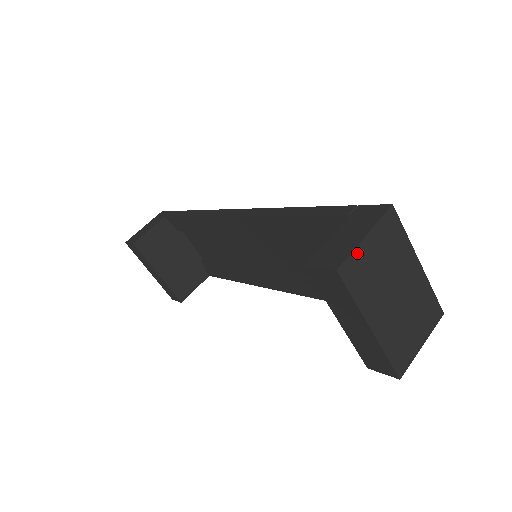
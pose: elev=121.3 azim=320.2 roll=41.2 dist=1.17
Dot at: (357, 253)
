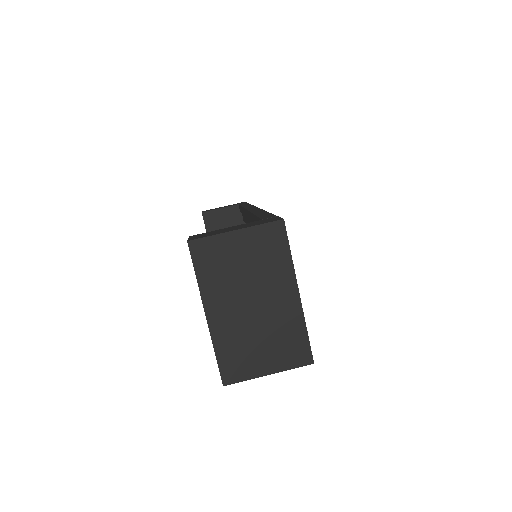
Dot at: (218, 239)
